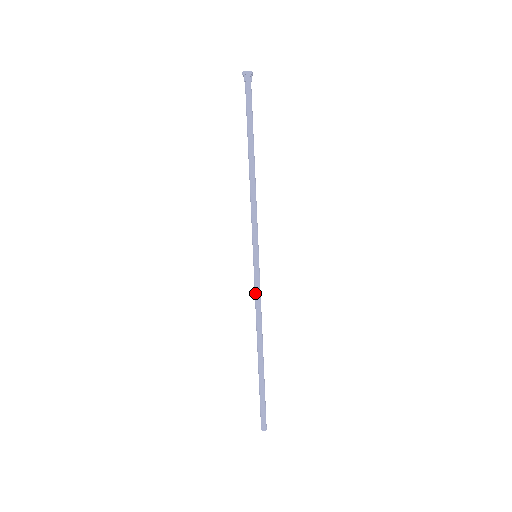
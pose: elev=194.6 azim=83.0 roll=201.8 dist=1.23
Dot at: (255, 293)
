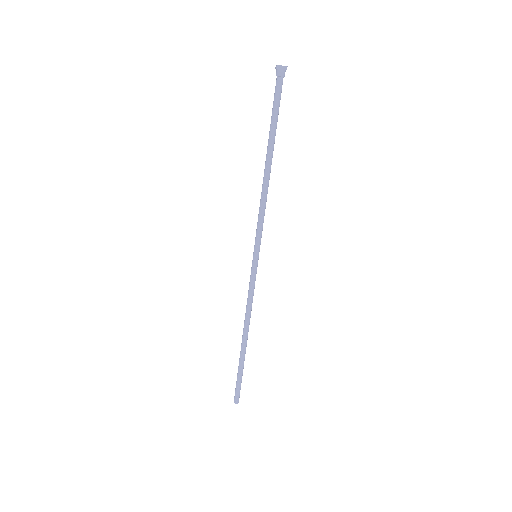
Dot at: (249, 290)
